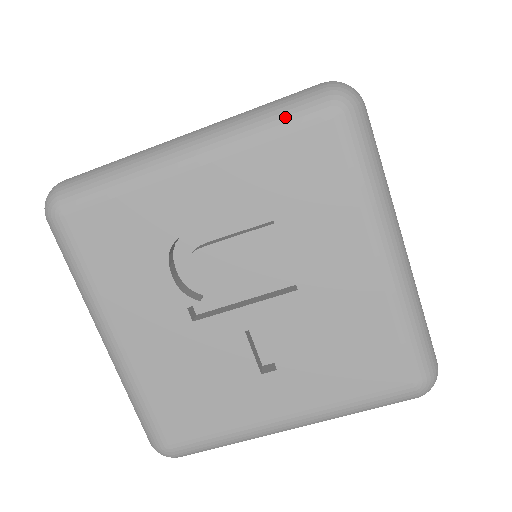
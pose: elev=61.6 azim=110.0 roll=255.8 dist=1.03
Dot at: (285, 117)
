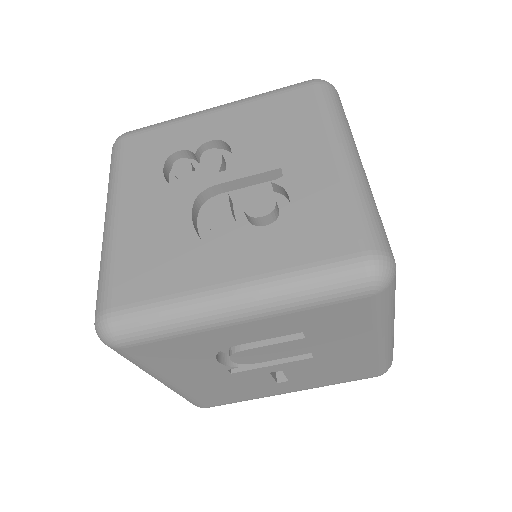
Dot at: (330, 295)
